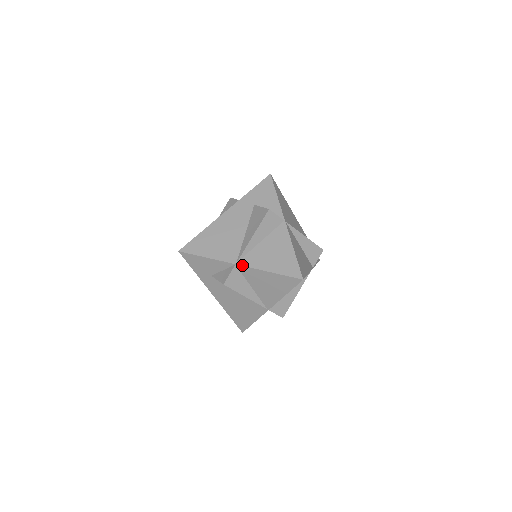
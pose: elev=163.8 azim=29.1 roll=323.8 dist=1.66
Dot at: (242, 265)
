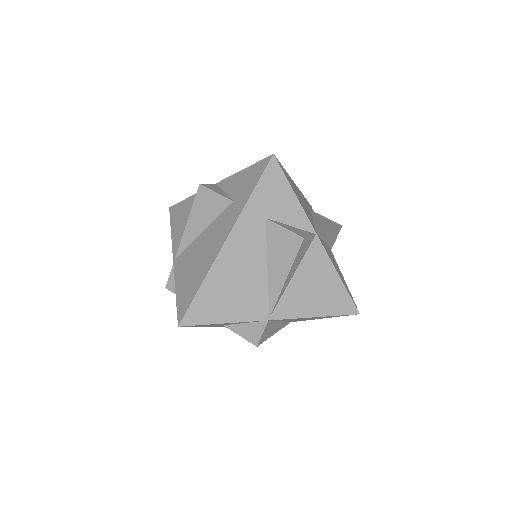
Dot at: (278, 319)
